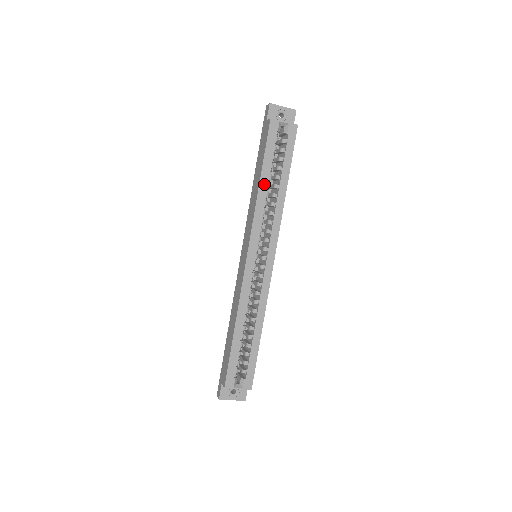
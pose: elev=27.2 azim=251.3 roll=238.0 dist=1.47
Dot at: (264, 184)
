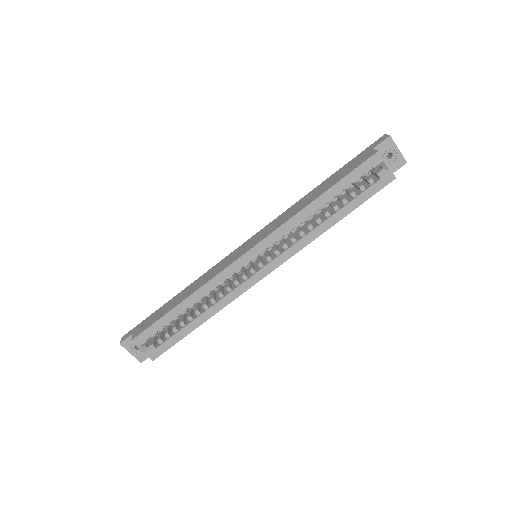
Dot at: (319, 203)
